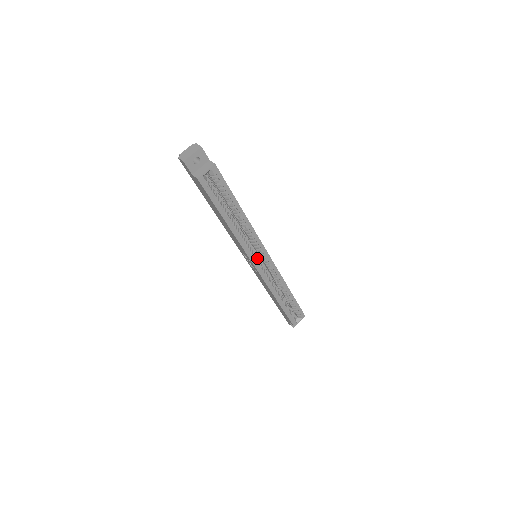
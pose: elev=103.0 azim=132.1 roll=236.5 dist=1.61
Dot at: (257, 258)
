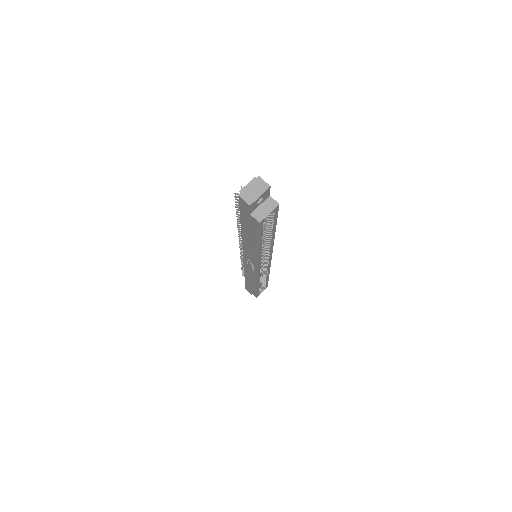
Dot at: occluded
